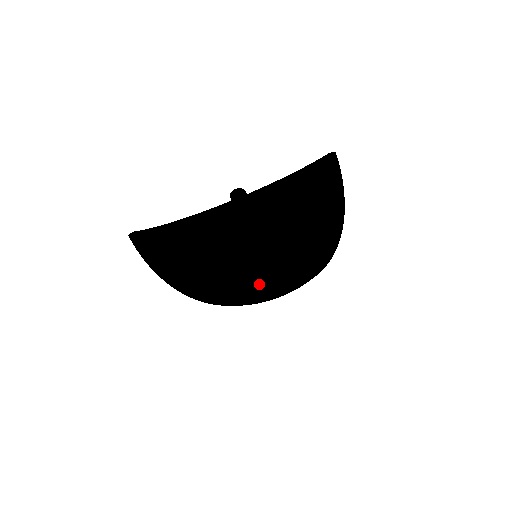
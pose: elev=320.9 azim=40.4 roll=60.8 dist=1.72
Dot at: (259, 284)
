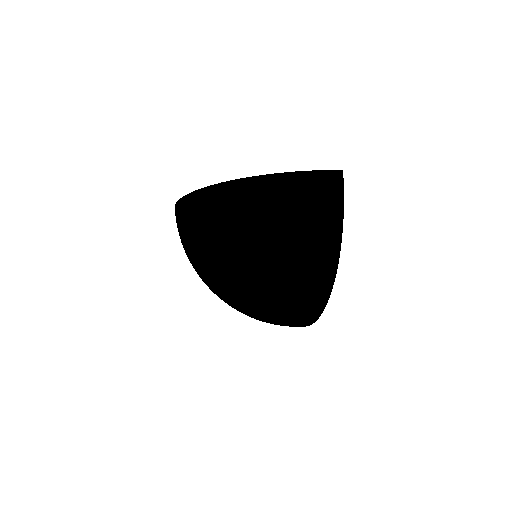
Dot at: (241, 276)
